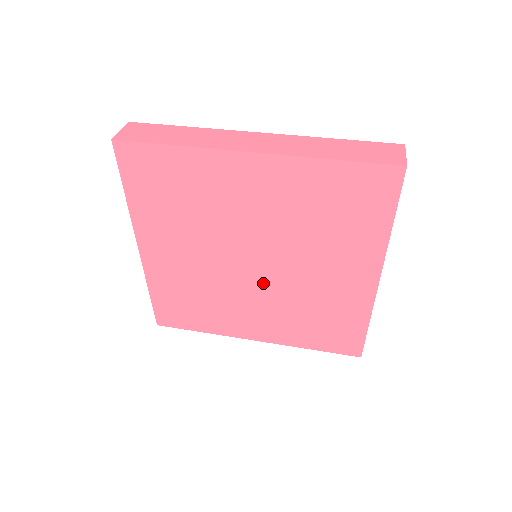
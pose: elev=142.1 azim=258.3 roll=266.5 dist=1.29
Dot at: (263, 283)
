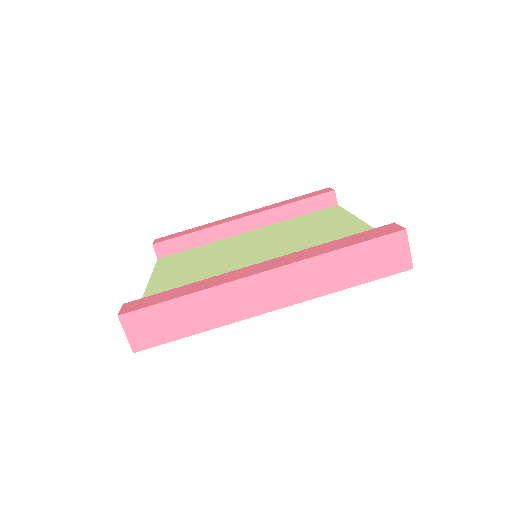
Dot at: occluded
